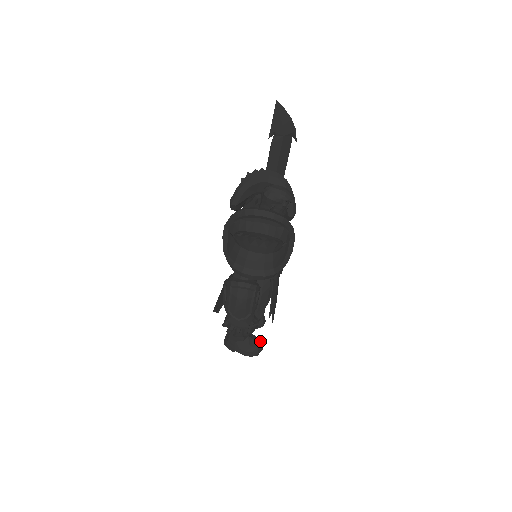
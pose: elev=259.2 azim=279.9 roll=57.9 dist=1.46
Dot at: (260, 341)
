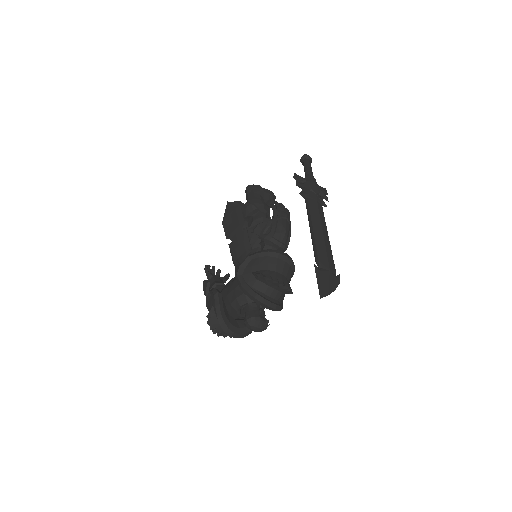
Dot at: occluded
